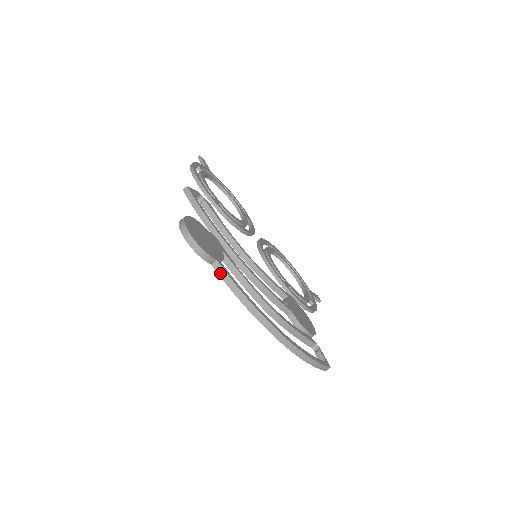
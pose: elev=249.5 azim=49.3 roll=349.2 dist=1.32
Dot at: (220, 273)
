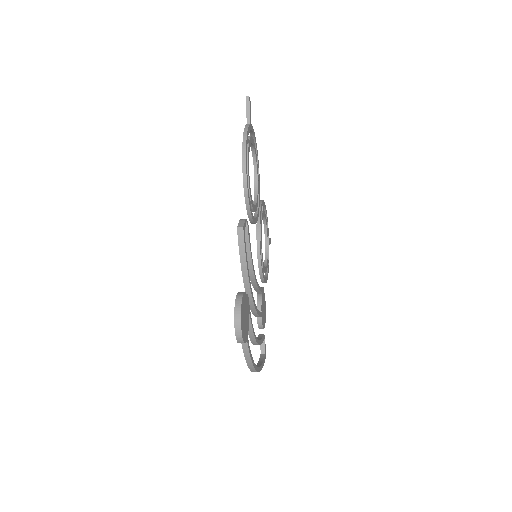
Dot at: (244, 347)
